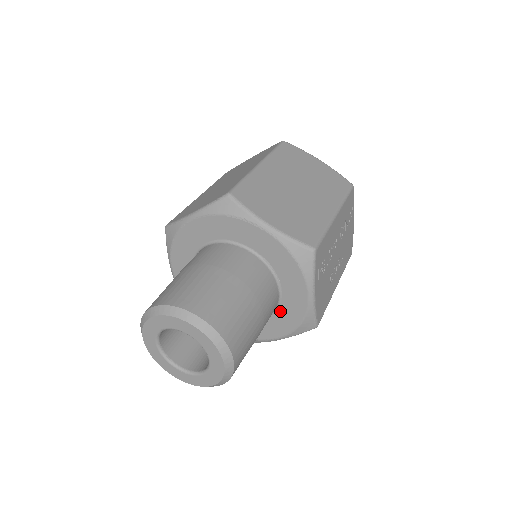
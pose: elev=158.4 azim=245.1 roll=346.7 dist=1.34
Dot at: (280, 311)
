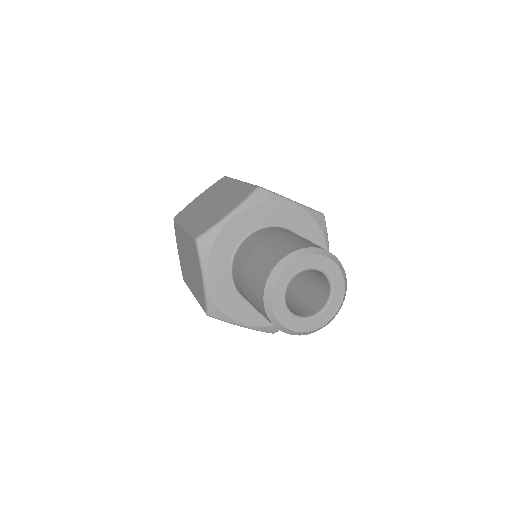
Dot at: occluded
